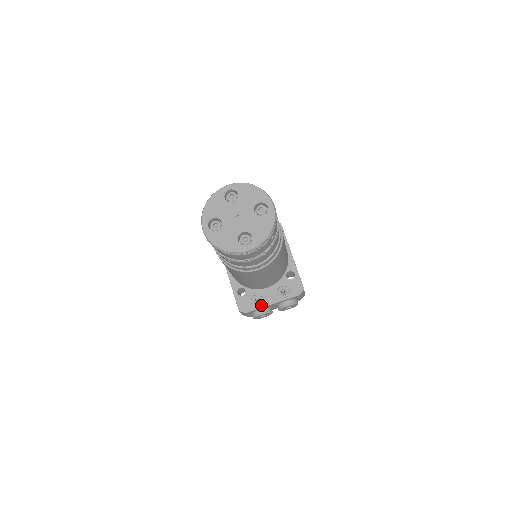
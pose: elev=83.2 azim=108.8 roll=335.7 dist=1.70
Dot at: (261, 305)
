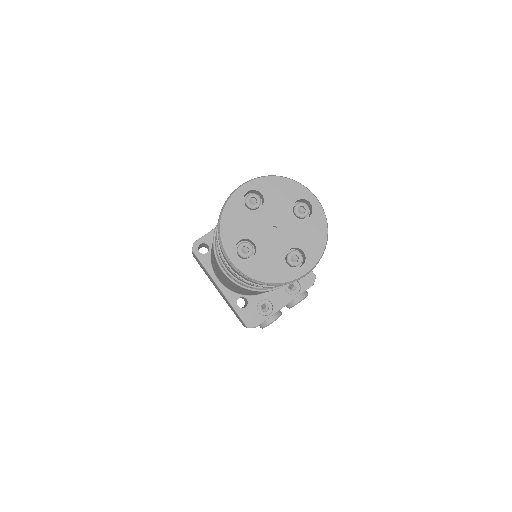
Dot at: (272, 312)
